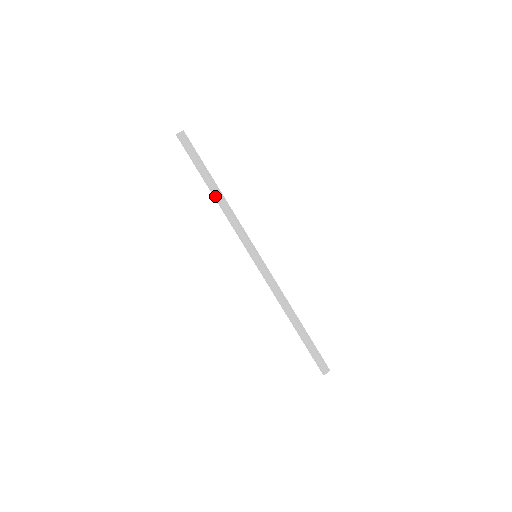
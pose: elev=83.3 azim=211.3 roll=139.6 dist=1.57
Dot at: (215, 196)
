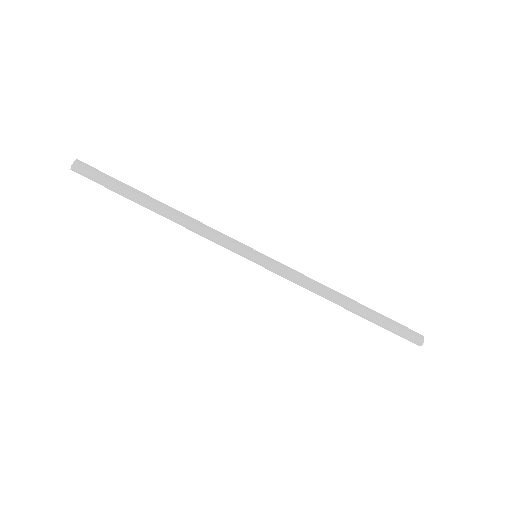
Dot at: (163, 214)
